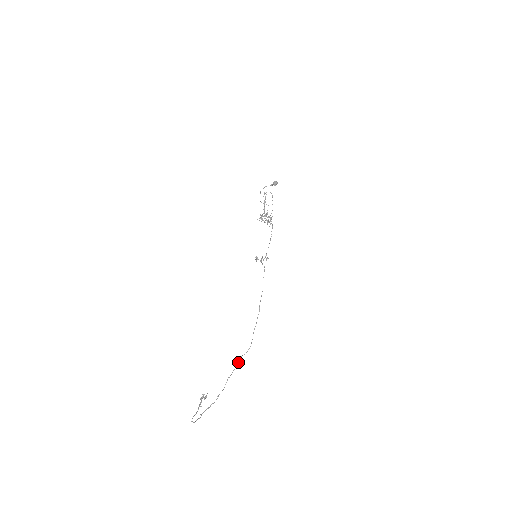
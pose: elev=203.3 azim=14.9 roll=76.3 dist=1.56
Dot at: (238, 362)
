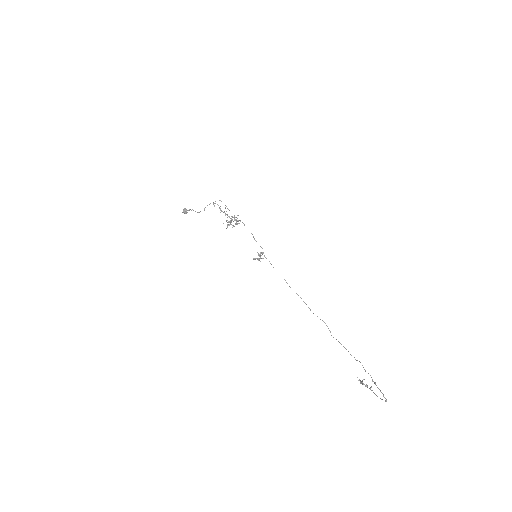
Dot at: occluded
